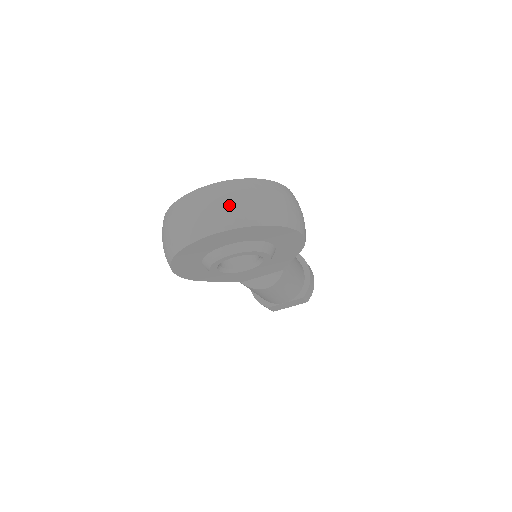
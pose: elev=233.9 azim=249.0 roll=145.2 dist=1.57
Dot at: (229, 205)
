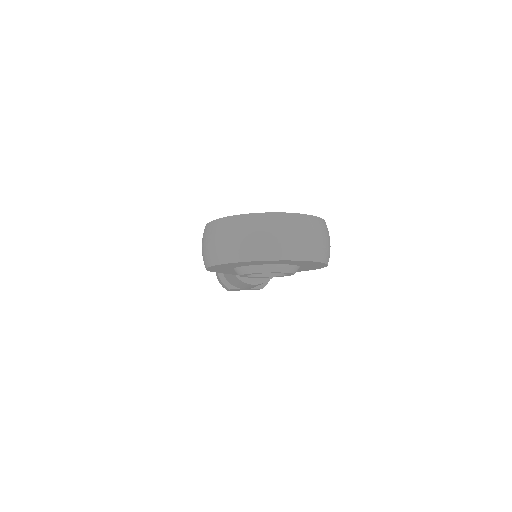
Dot at: (298, 239)
